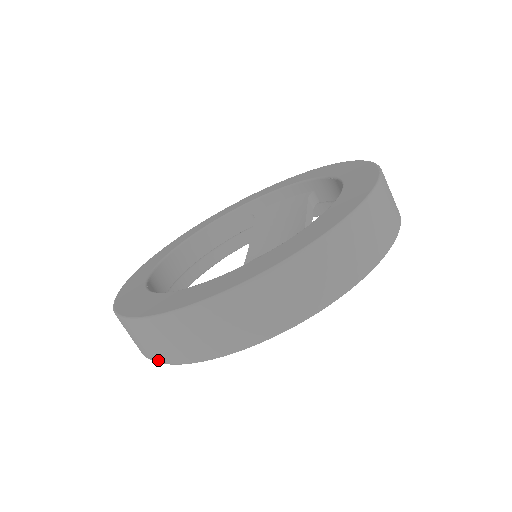
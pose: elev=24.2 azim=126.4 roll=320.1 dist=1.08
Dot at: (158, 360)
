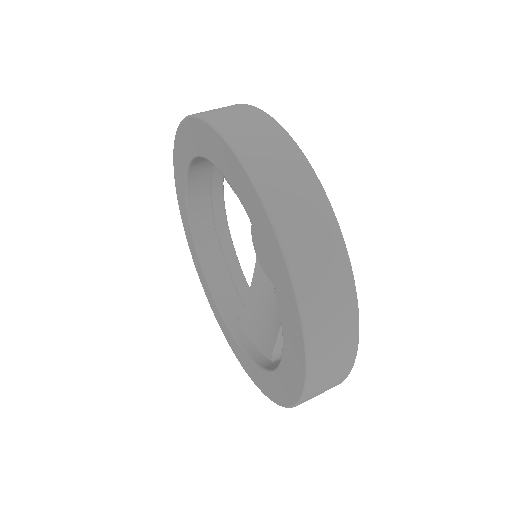
Dot at: occluded
